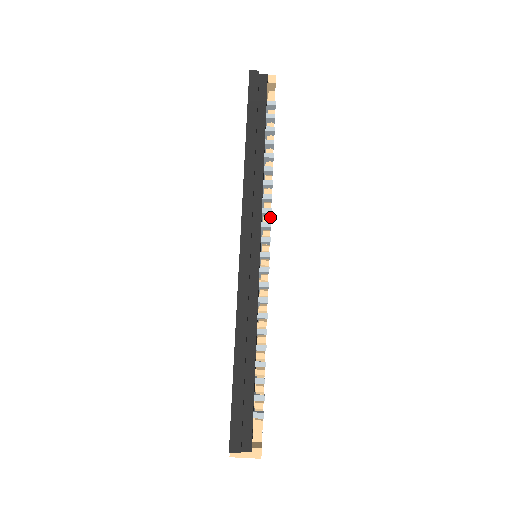
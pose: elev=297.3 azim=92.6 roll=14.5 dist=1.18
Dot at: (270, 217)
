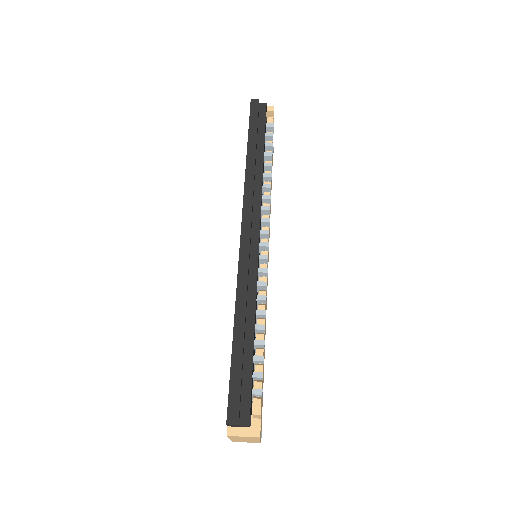
Dot at: (269, 215)
